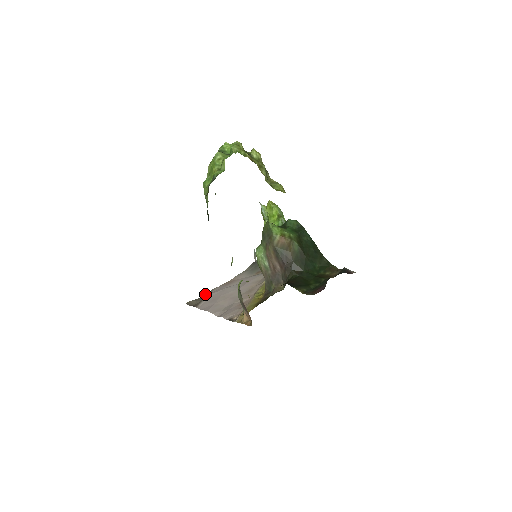
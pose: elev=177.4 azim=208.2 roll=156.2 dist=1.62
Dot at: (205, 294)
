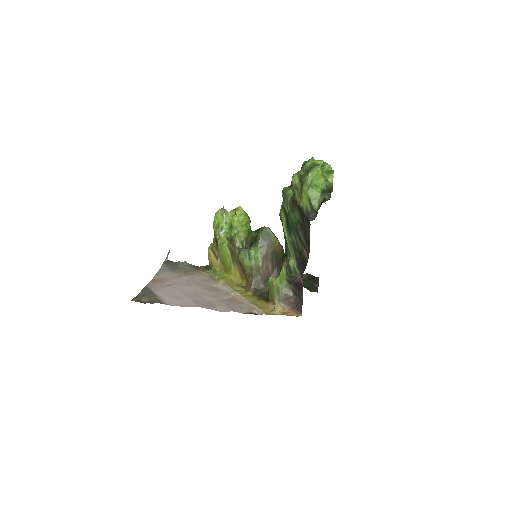
Dot at: (144, 291)
